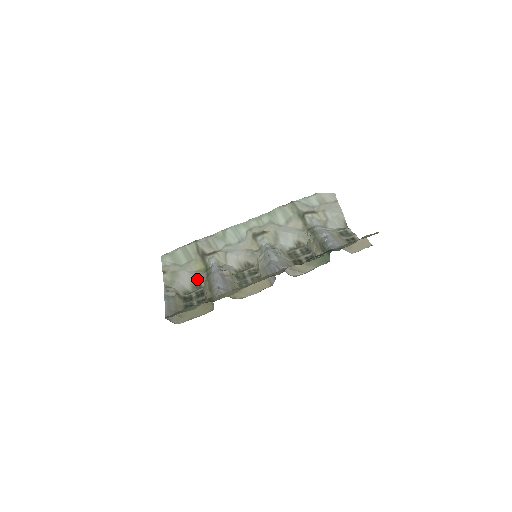
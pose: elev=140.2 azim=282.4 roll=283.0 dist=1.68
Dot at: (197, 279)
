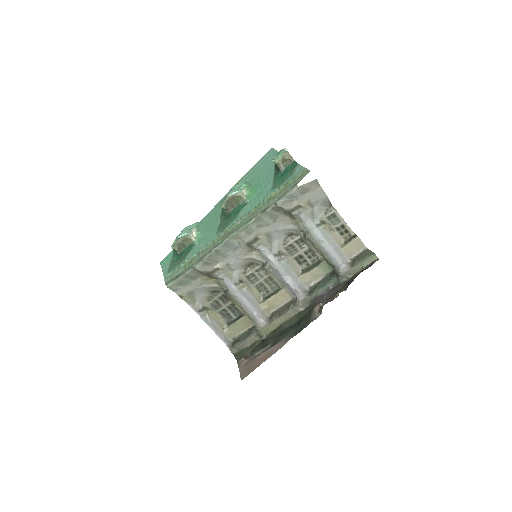
Dot at: (213, 289)
